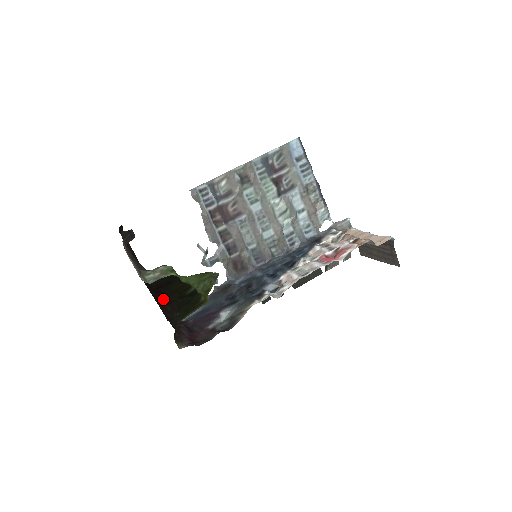
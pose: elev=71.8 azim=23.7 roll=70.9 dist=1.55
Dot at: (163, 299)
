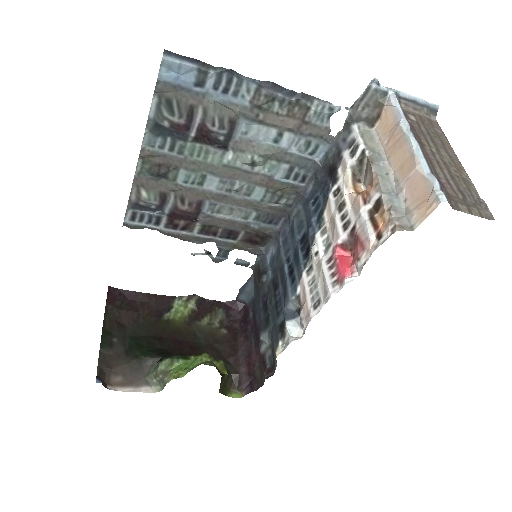
Dot at: occluded
